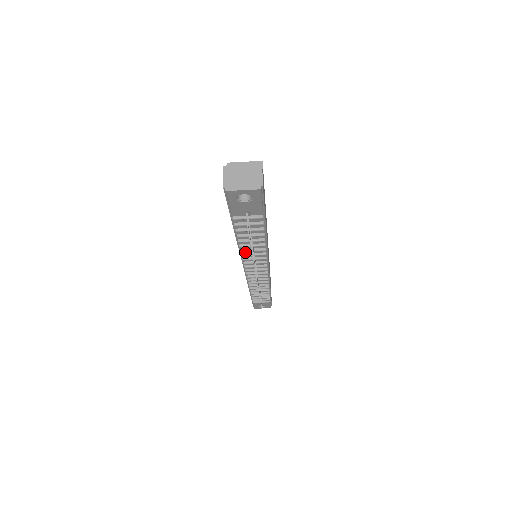
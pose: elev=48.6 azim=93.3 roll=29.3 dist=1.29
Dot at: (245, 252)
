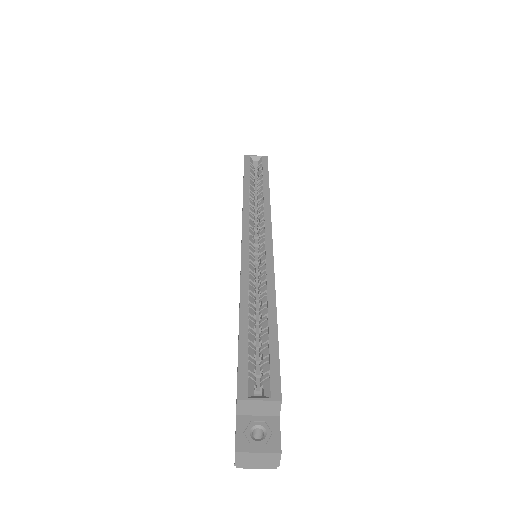
Dot at: occluded
